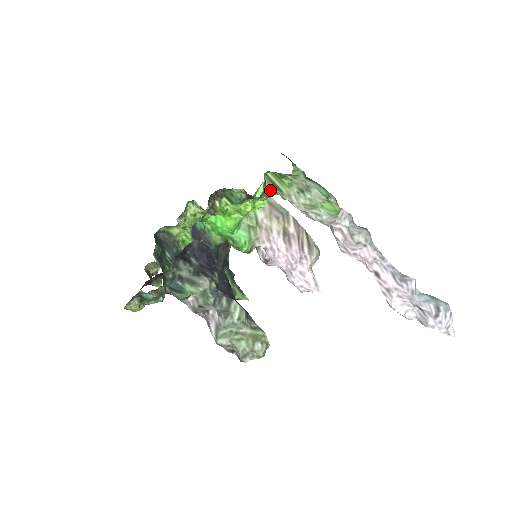
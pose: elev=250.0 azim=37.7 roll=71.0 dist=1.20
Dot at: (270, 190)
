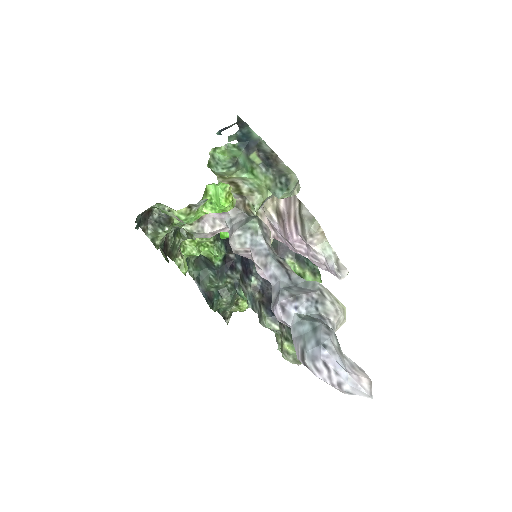
Dot at: (178, 213)
